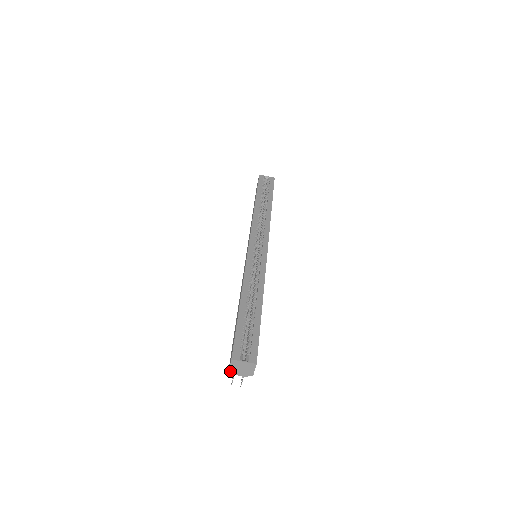
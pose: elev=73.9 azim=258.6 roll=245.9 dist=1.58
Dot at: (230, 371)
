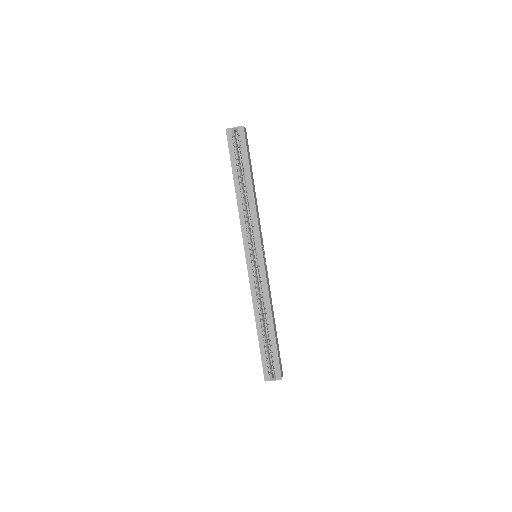
Dot at: occluded
